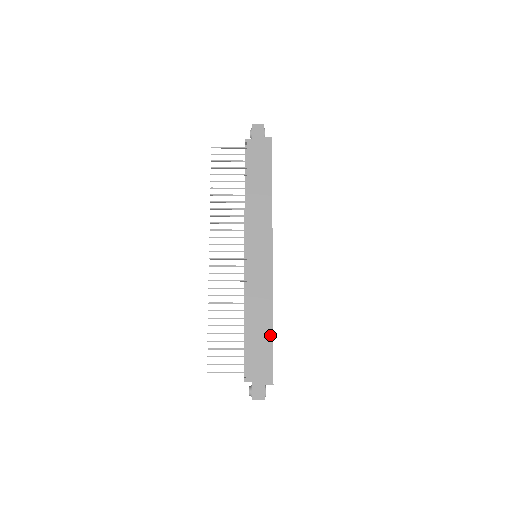
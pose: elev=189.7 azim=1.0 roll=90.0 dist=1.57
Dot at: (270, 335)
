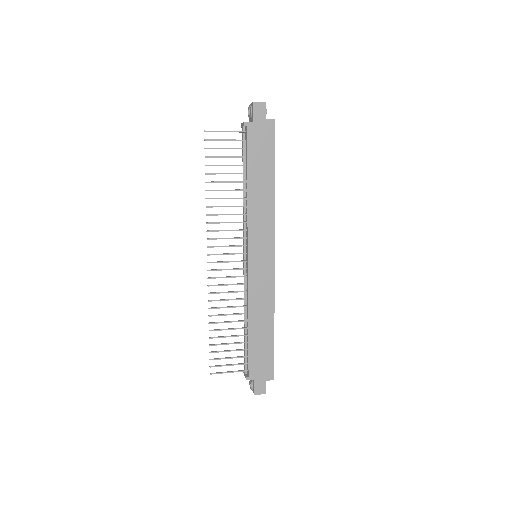
Dot at: (271, 336)
